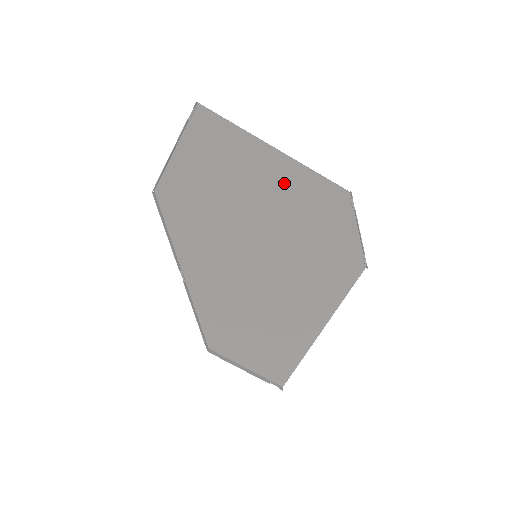
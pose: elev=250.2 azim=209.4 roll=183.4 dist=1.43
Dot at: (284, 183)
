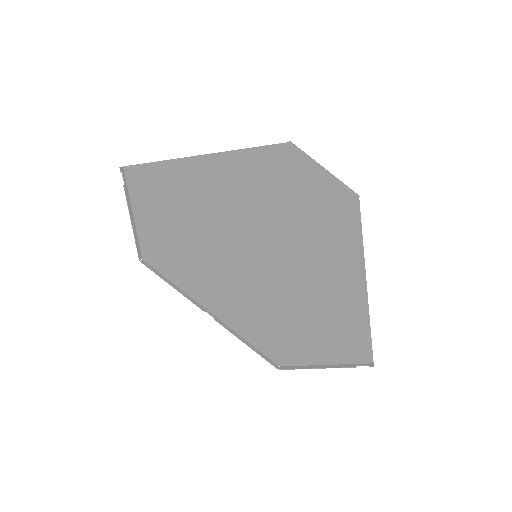
Dot at: (231, 177)
